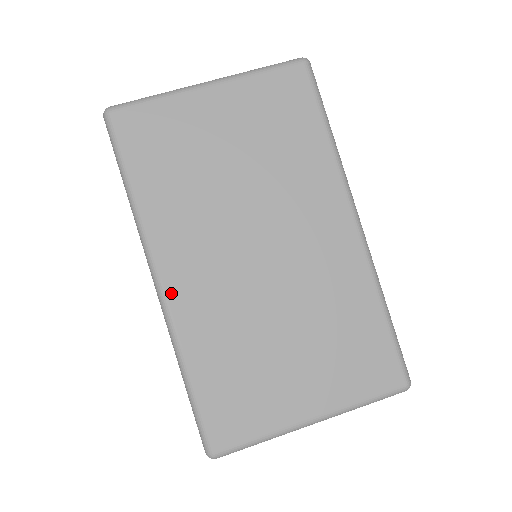
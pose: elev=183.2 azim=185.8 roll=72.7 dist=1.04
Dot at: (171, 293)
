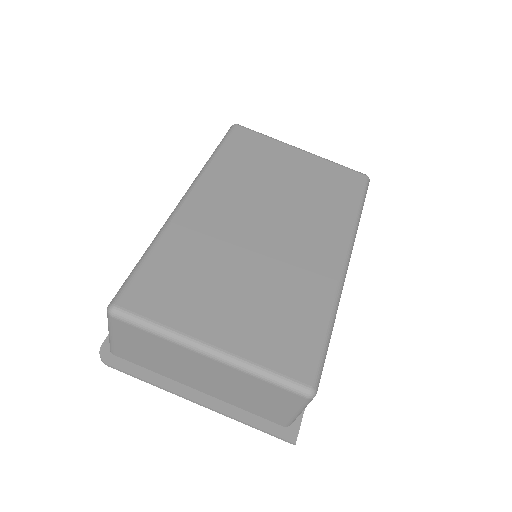
Dot at: (188, 205)
